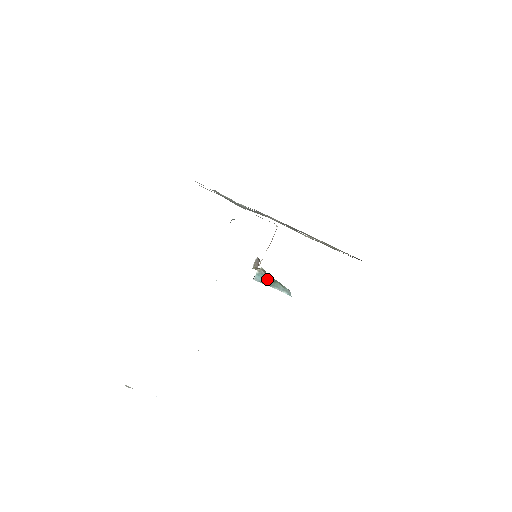
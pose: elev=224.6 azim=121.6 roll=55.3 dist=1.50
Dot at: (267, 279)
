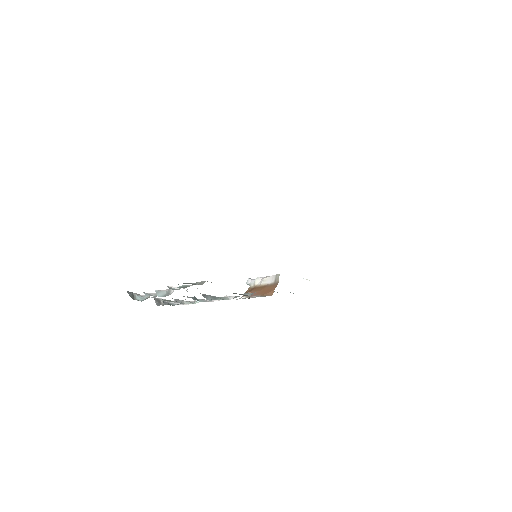
Dot at: occluded
